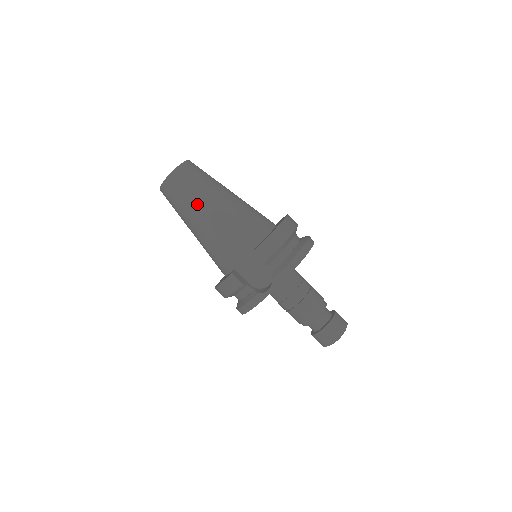
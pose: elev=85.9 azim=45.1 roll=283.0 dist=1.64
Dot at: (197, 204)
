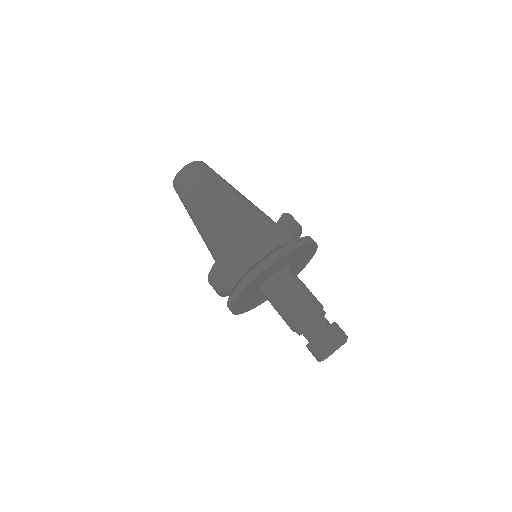
Dot at: (222, 183)
